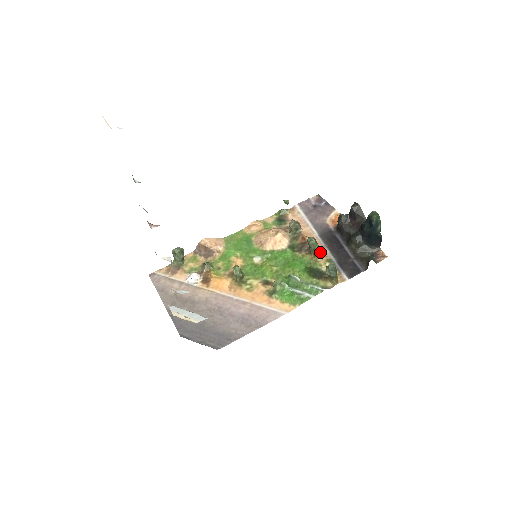
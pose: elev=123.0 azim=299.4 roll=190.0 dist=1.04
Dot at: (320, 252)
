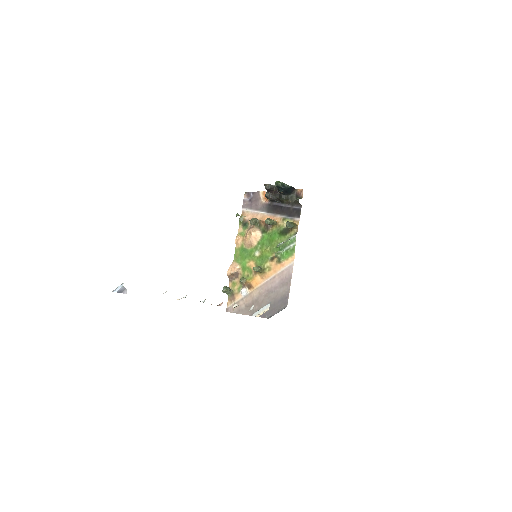
Dot at: (276, 220)
